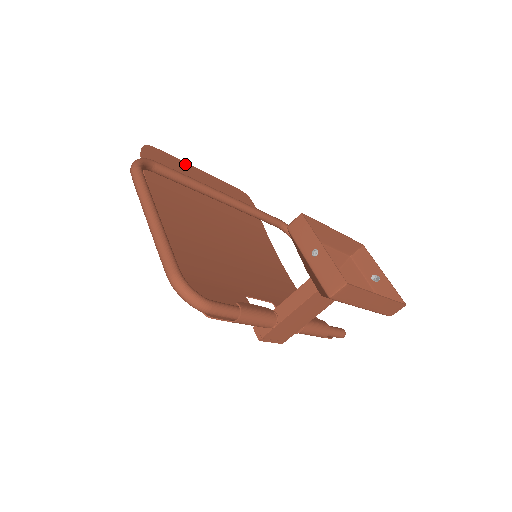
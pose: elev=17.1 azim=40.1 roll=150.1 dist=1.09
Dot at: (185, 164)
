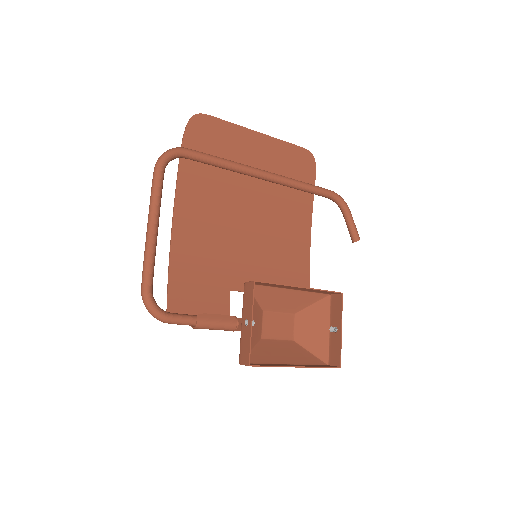
Dot at: (239, 128)
